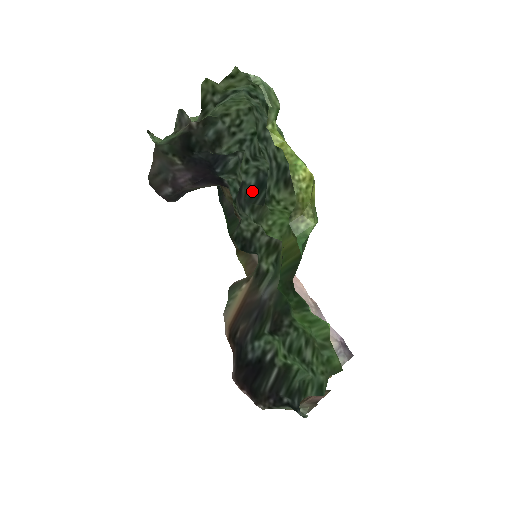
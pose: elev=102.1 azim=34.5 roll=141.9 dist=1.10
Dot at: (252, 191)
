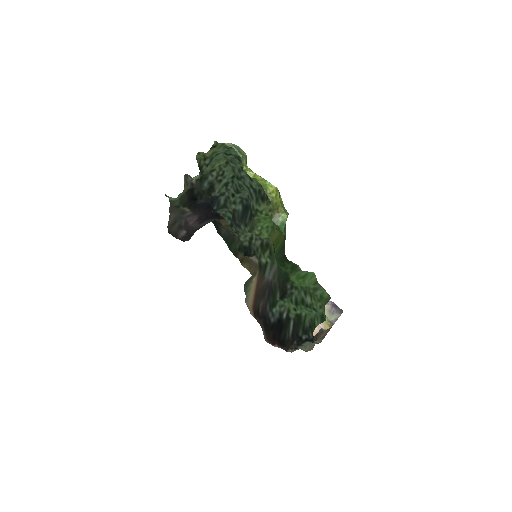
Dot at: (242, 213)
